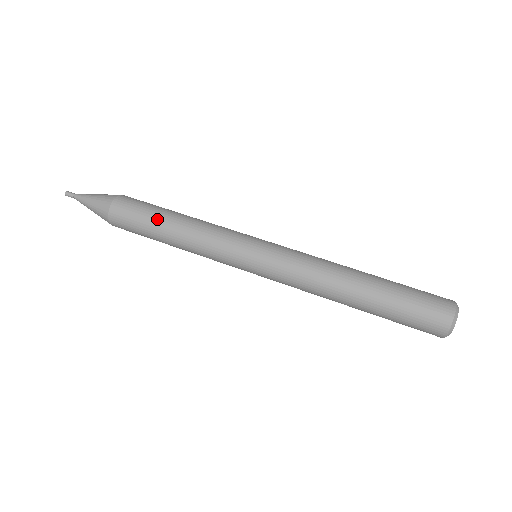
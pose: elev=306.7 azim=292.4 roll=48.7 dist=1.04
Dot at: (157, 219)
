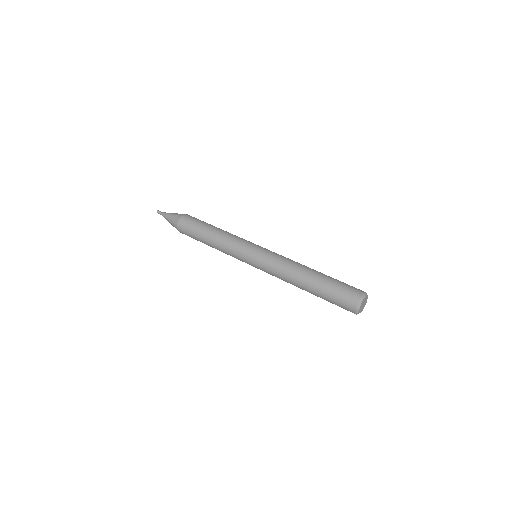
Dot at: (202, 231)
